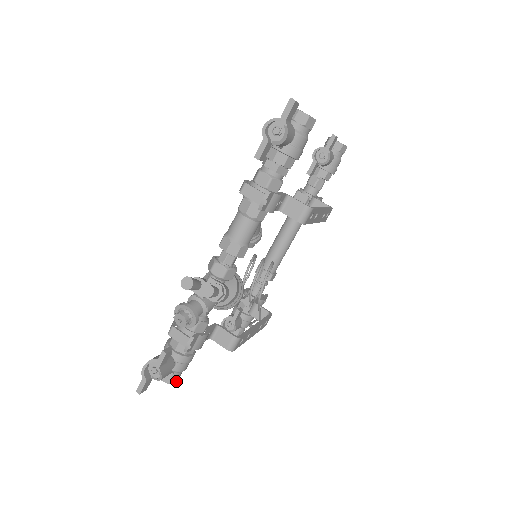
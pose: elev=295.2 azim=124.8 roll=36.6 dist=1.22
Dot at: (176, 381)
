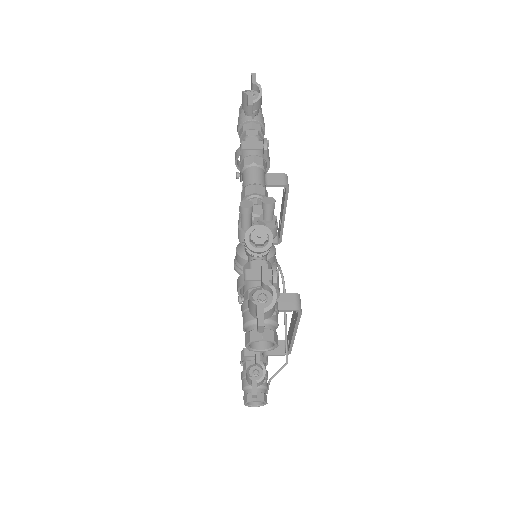
Dot at: (277, 342)
